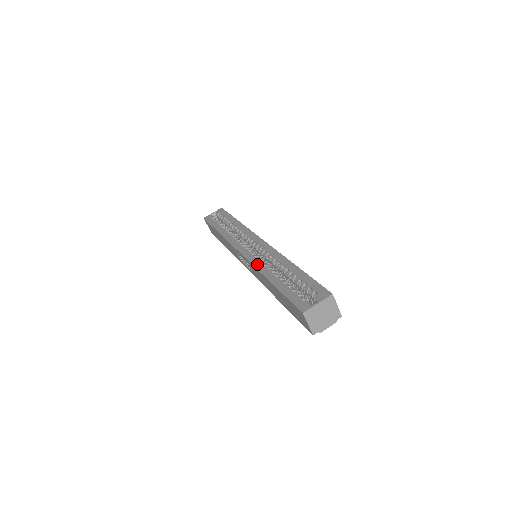
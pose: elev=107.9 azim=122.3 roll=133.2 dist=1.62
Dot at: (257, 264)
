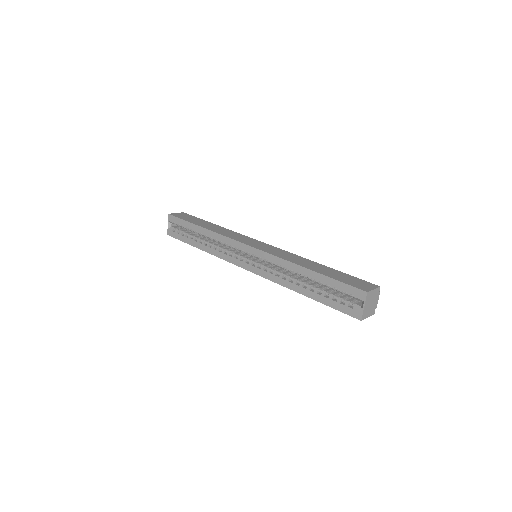
Dot at: (275, 279)
